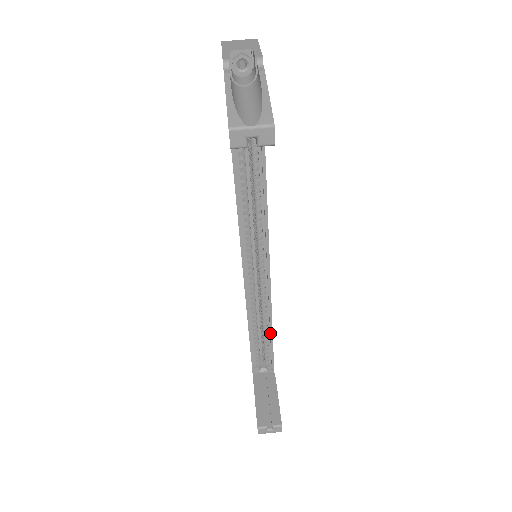
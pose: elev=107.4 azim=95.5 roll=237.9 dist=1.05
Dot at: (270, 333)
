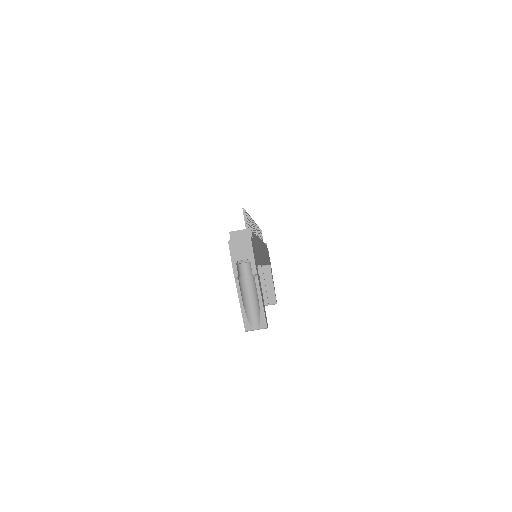
Dot at: occluded
